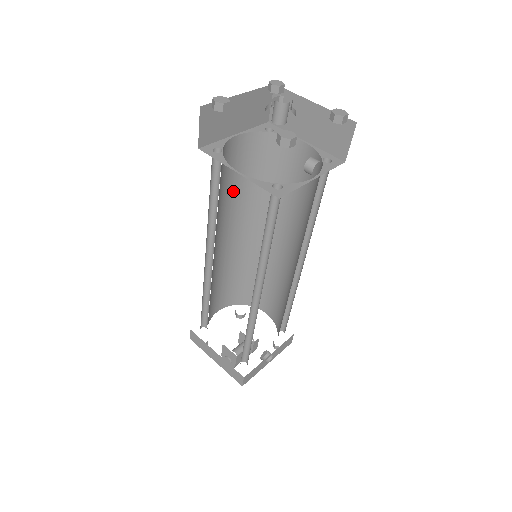
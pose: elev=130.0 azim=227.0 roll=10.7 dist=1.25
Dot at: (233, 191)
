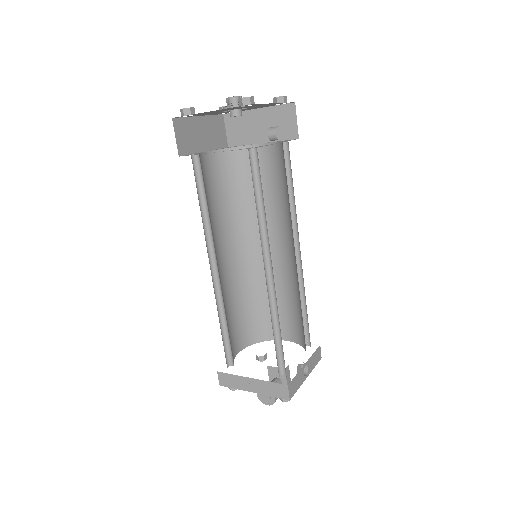
Dot at: (217, 207)
